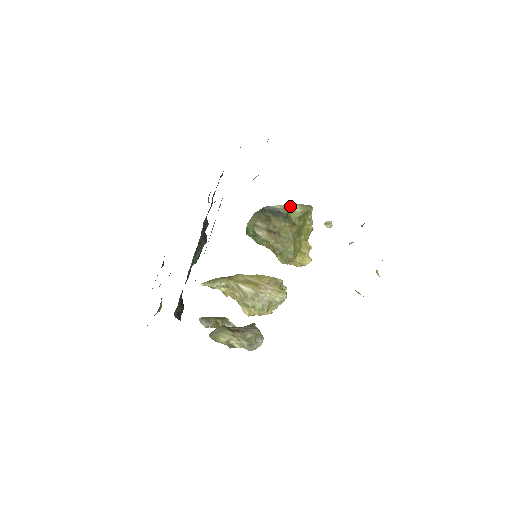
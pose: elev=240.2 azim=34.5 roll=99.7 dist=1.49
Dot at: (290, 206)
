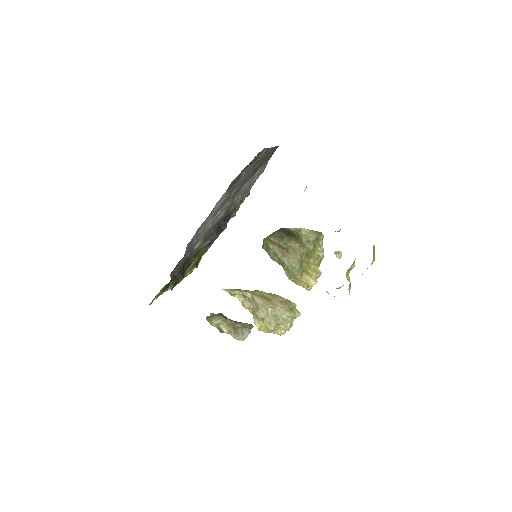
Dot at: (303, 230)
